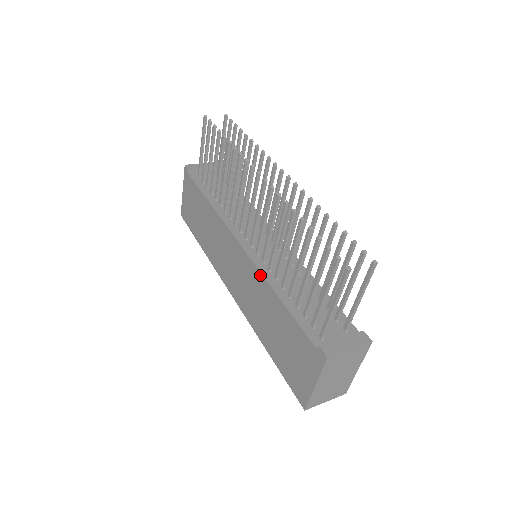
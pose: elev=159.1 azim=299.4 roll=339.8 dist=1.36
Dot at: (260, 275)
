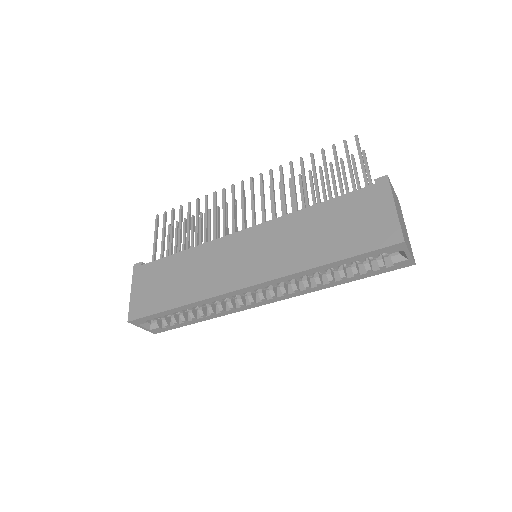
Dot at: (284, 218)
